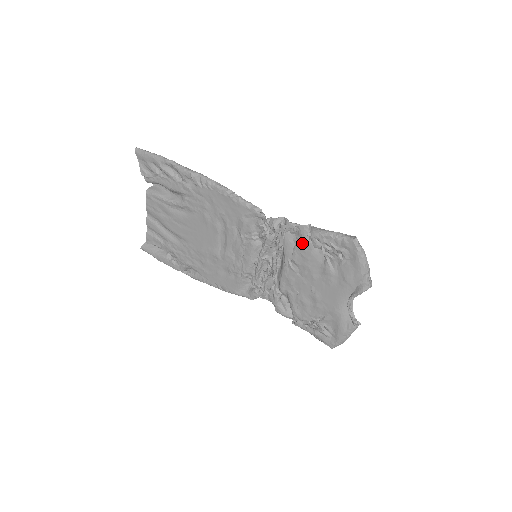
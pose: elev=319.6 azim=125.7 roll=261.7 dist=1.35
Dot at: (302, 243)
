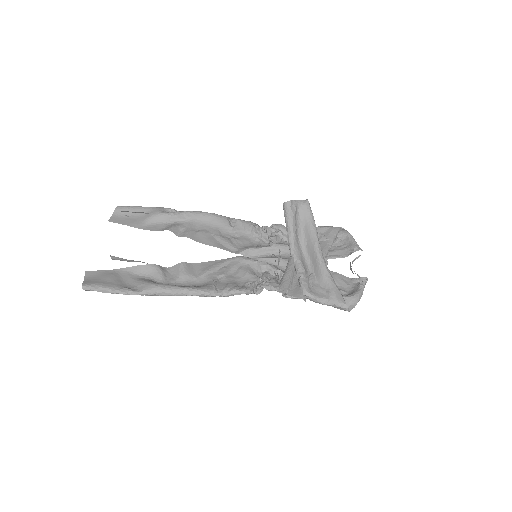
Dot at: occluded
